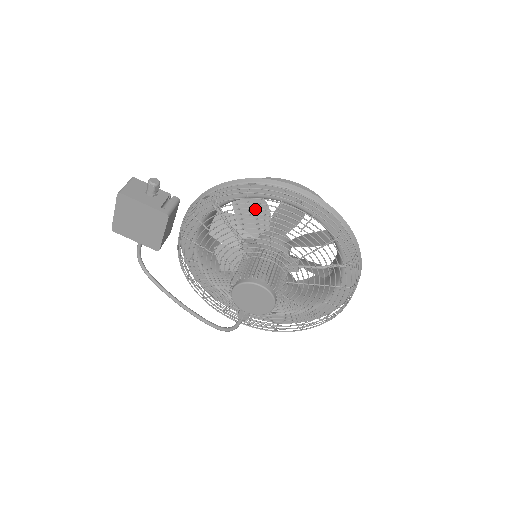
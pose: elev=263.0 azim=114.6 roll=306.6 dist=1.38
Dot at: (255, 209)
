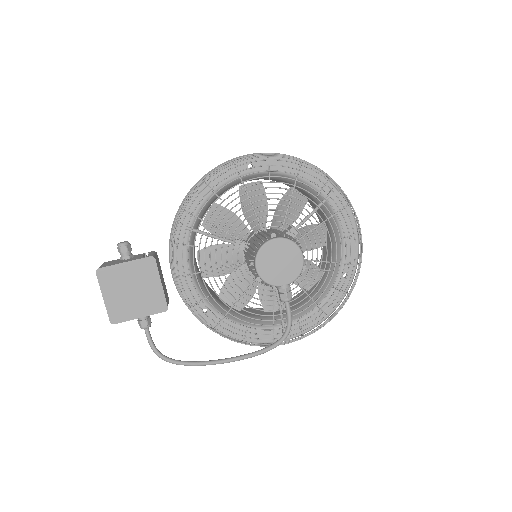
Dot at: (225, 221)
